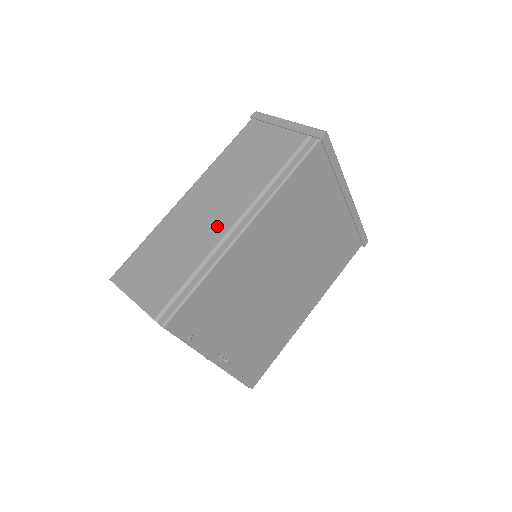
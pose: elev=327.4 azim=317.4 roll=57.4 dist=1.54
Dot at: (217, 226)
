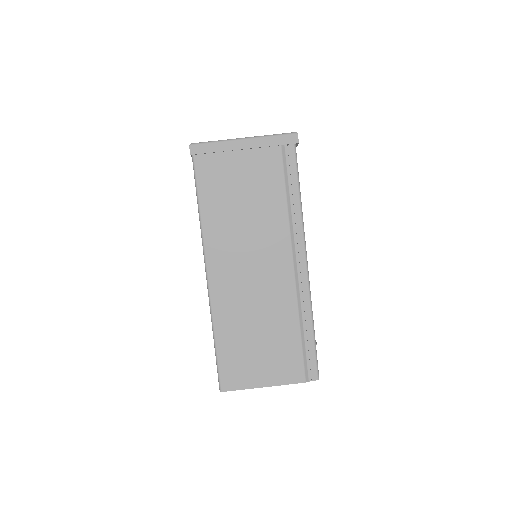
Dot at: (279, 280)
